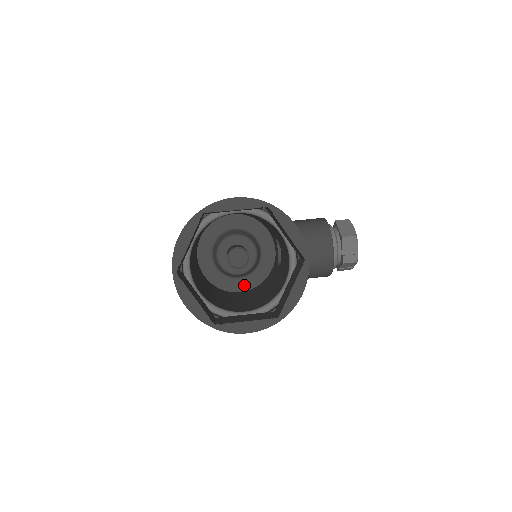
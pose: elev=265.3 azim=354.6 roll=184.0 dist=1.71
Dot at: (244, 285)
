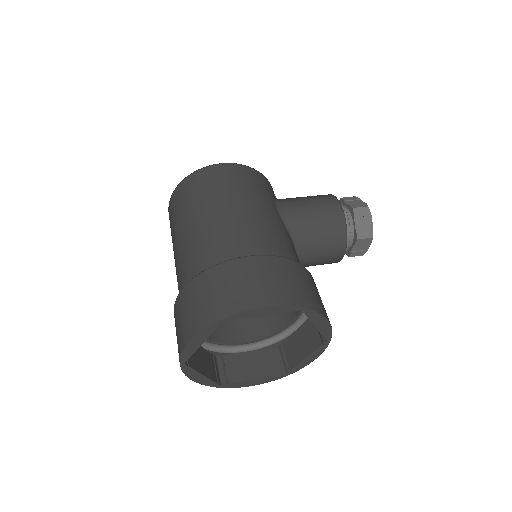
Dot at: occluded
